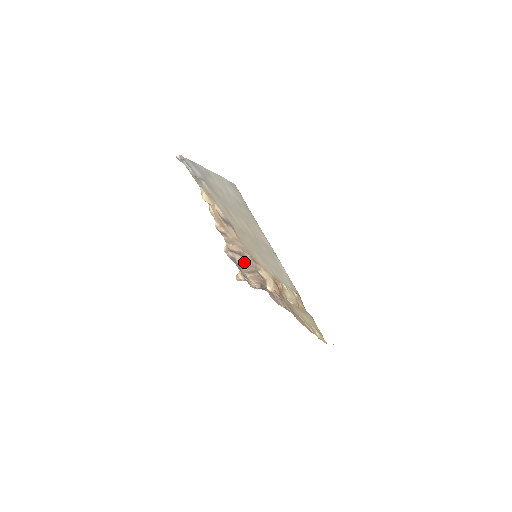
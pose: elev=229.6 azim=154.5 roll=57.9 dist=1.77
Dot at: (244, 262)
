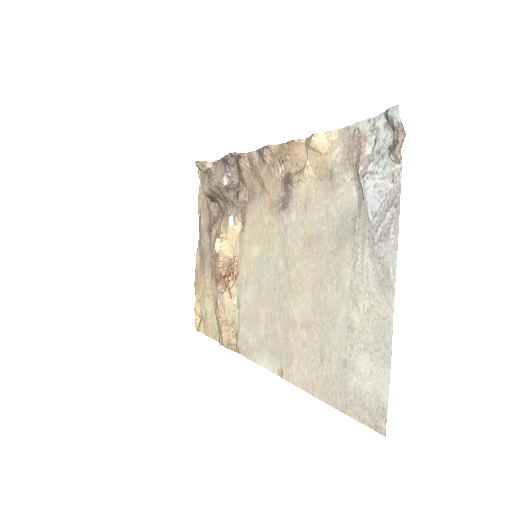
Dot at: (232, 186)
